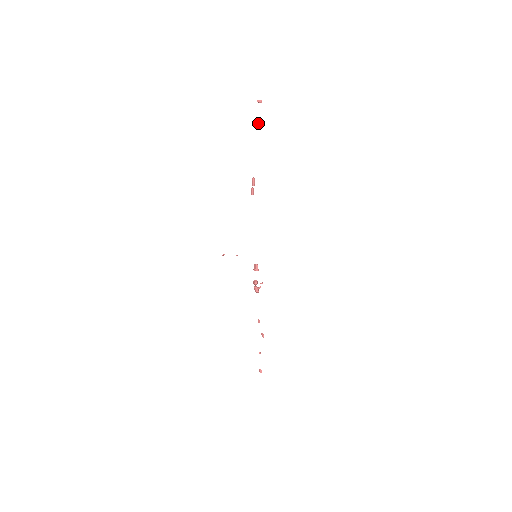
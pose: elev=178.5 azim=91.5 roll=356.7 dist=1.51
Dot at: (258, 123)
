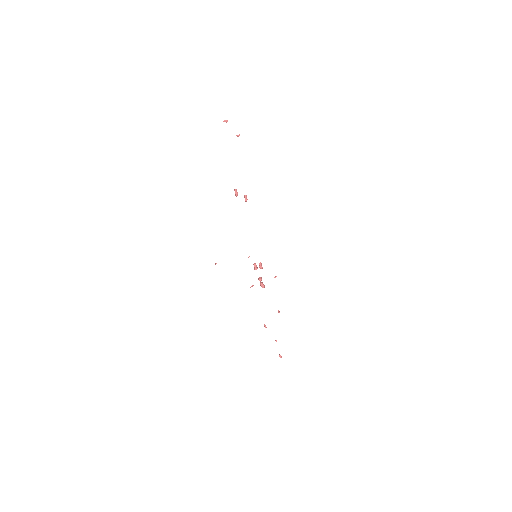
Dot at: (238, 136)
